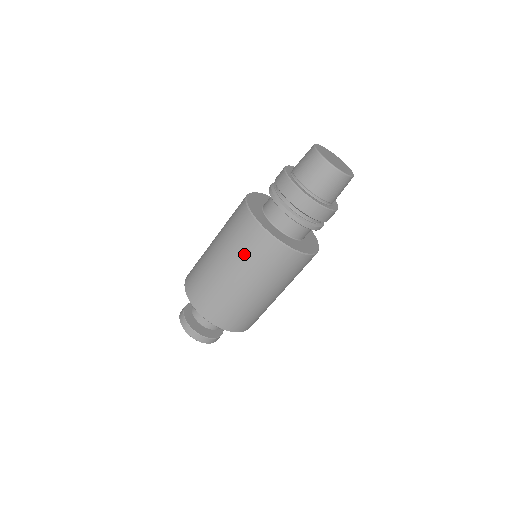
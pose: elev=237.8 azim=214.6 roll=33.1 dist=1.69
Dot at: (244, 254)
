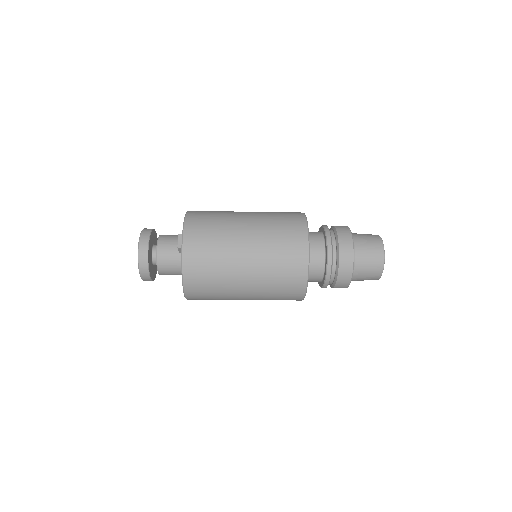
Dot at: (274, 238)
